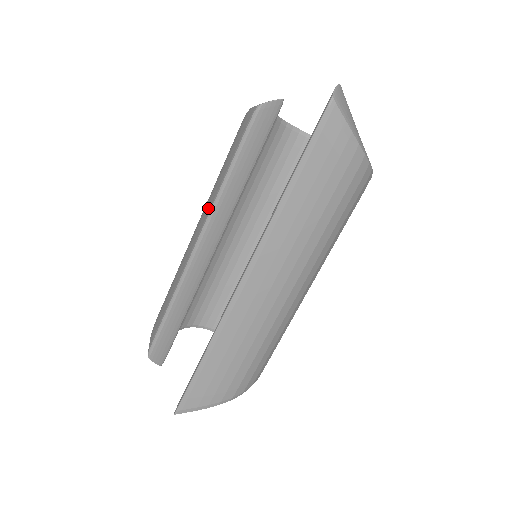
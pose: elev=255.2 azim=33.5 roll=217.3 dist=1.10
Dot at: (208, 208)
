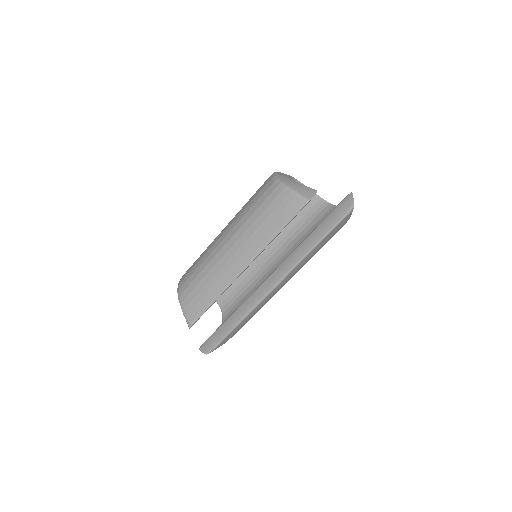
Dot at: (255, 247)
